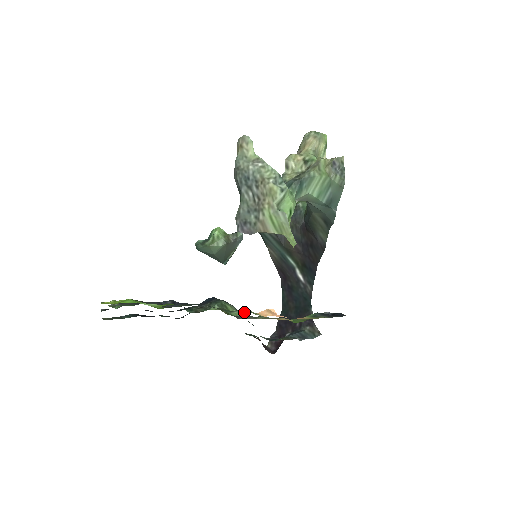
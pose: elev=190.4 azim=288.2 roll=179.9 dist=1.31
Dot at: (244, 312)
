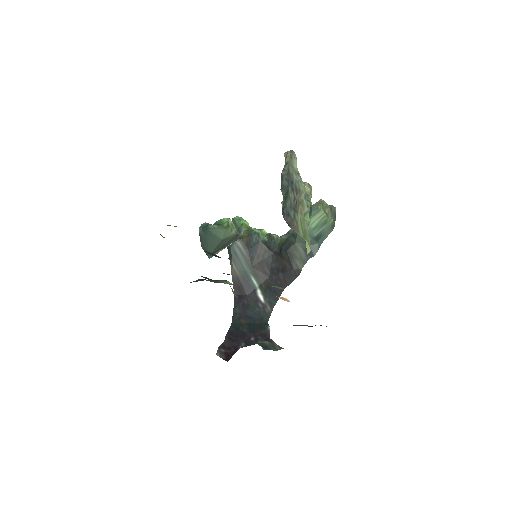
Dot at: (279, 287)
